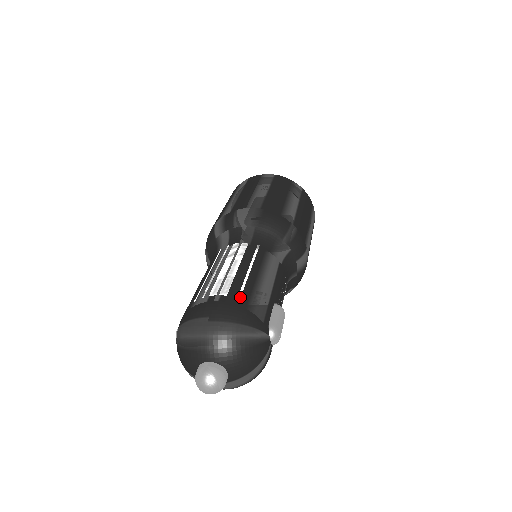
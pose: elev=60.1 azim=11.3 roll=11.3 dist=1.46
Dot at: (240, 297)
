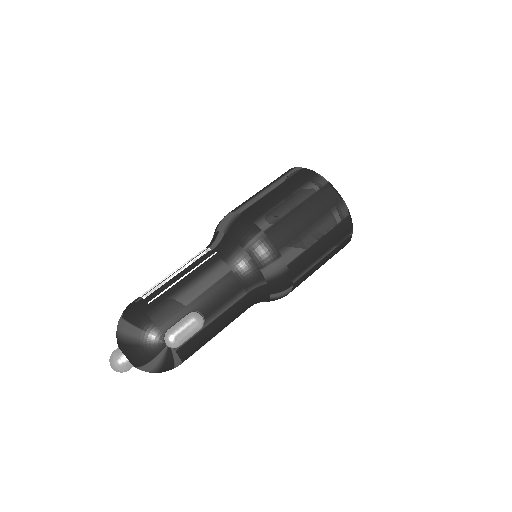
Dot at: (150, 302)
